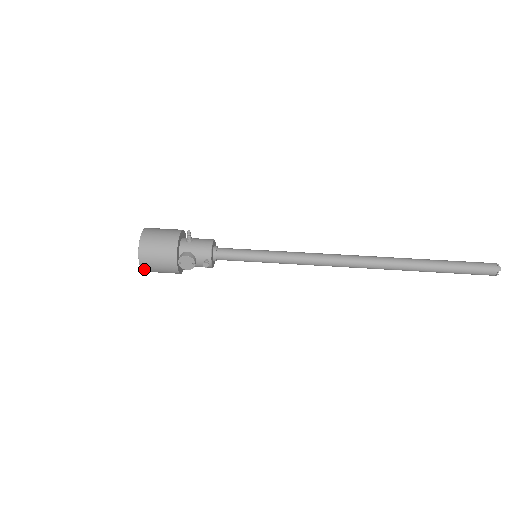
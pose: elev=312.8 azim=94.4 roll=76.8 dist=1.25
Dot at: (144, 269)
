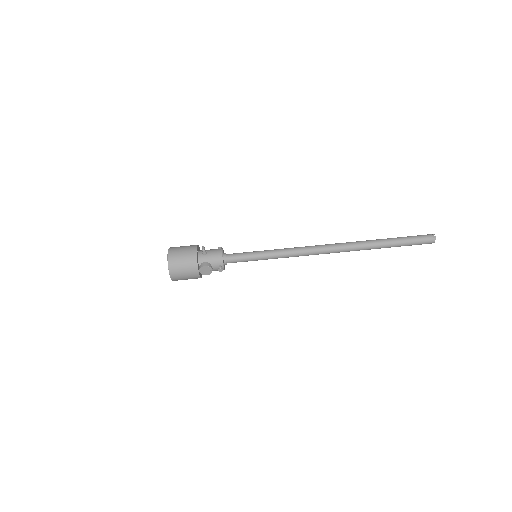
Dot at: (174, 280)
